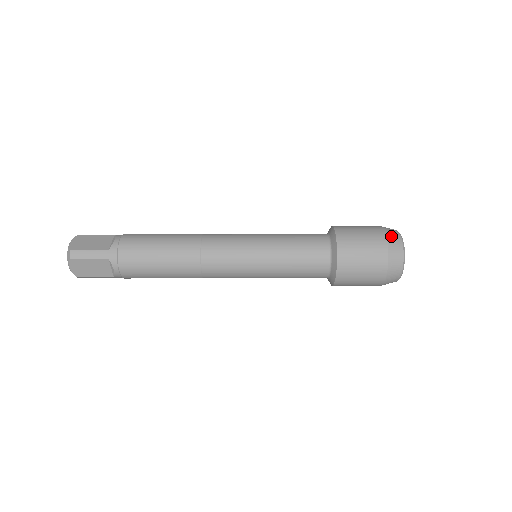
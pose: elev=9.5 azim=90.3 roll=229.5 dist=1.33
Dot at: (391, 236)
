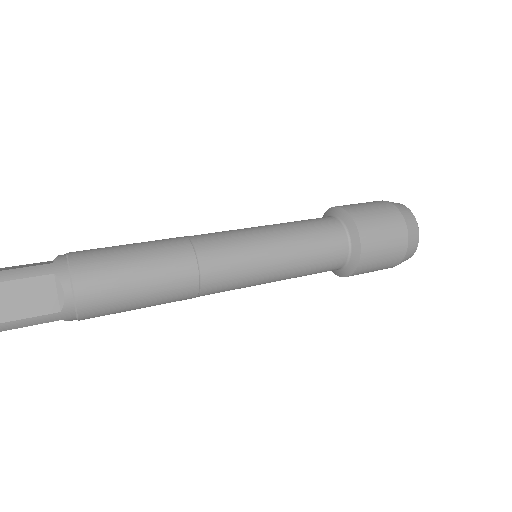
Dot at: (412, 240)
